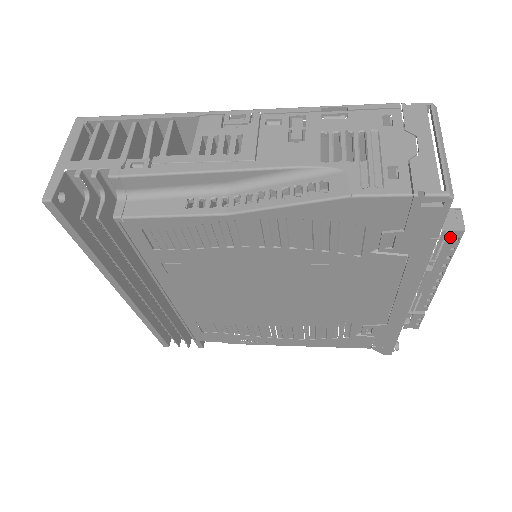
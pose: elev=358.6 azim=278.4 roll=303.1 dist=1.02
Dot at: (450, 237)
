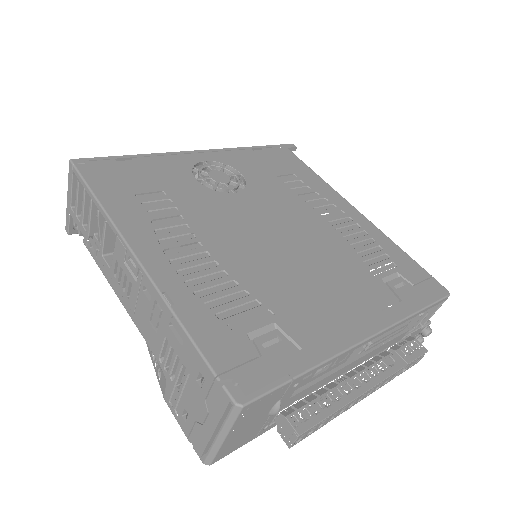
Dot at: occluded
